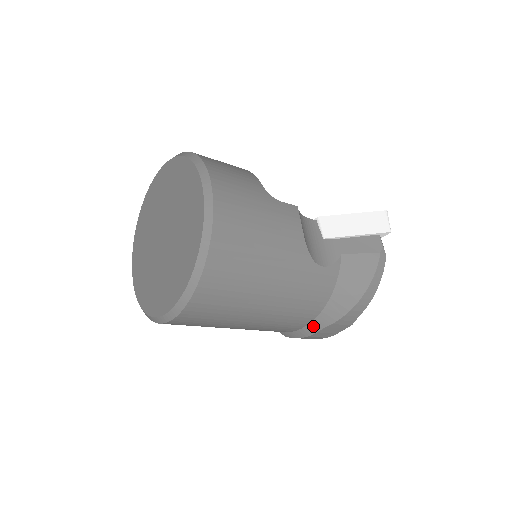
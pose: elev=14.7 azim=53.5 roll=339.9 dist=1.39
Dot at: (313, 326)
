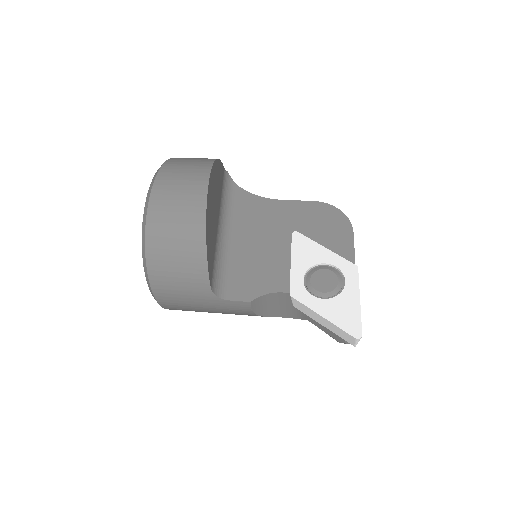
Dot at: occluded
